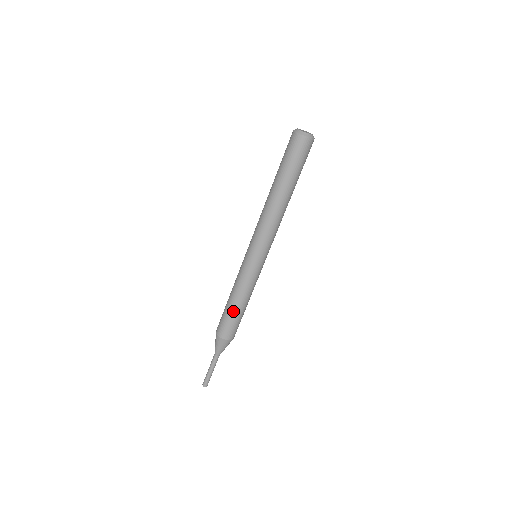
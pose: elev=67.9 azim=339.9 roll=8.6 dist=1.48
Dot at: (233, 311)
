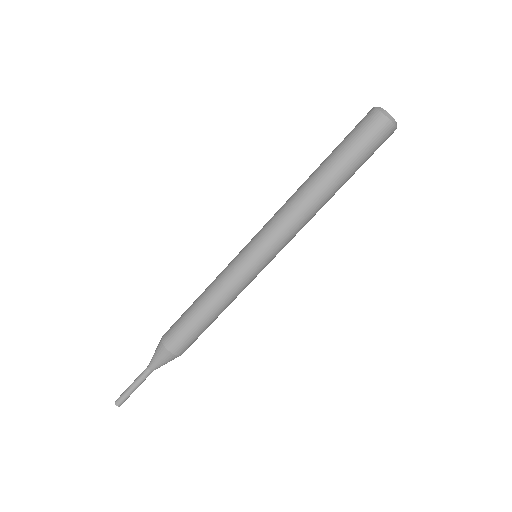
Dot at: (194, 315)
